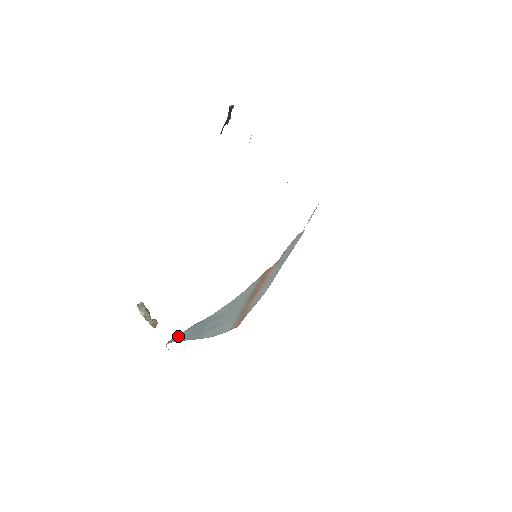
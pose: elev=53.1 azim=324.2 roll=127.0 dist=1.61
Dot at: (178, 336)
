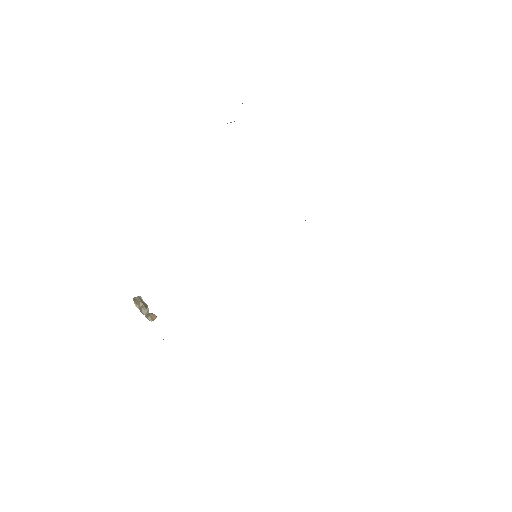
Dot at: occluded
